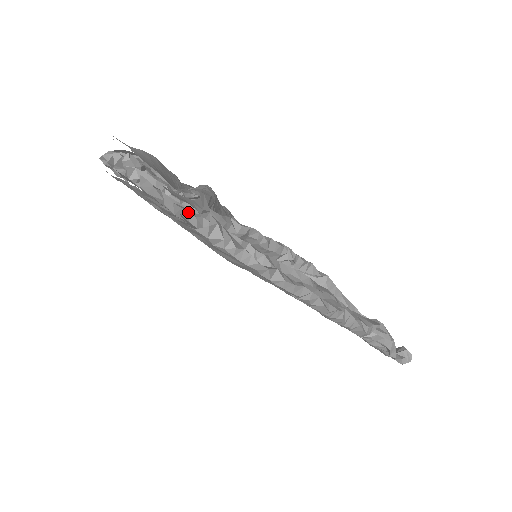
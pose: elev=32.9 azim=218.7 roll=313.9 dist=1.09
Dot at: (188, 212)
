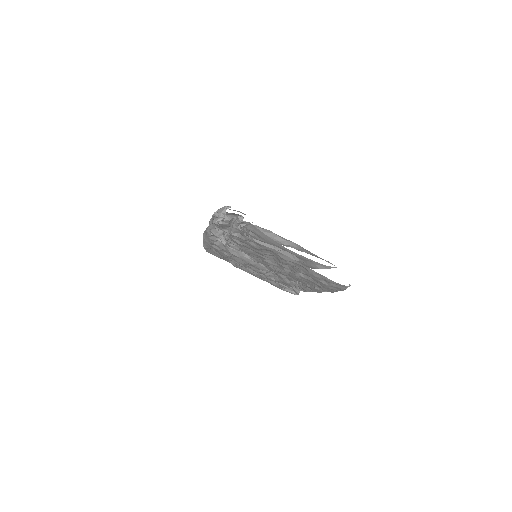
Dot at: occluded
